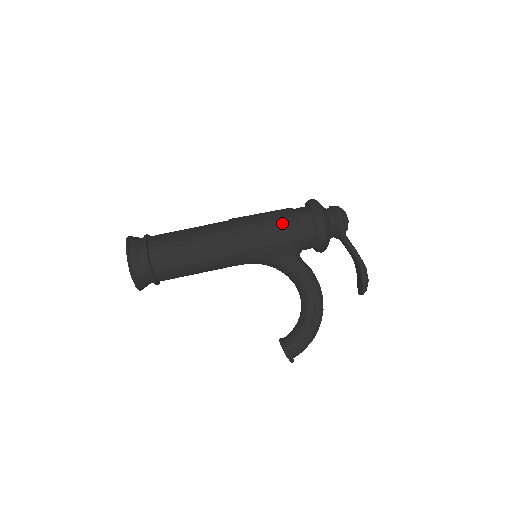
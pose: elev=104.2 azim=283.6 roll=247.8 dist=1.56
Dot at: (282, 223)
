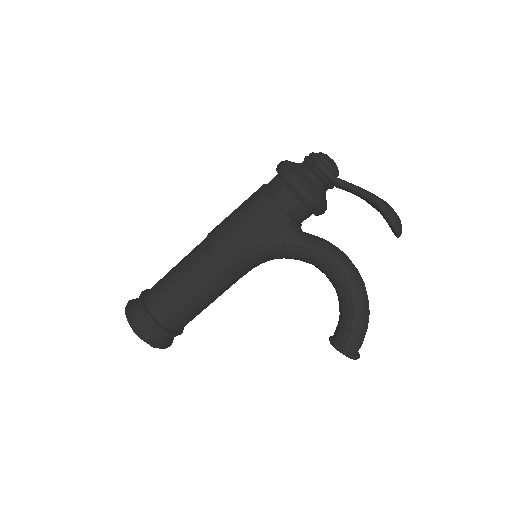
Dot at: (254, 205)
